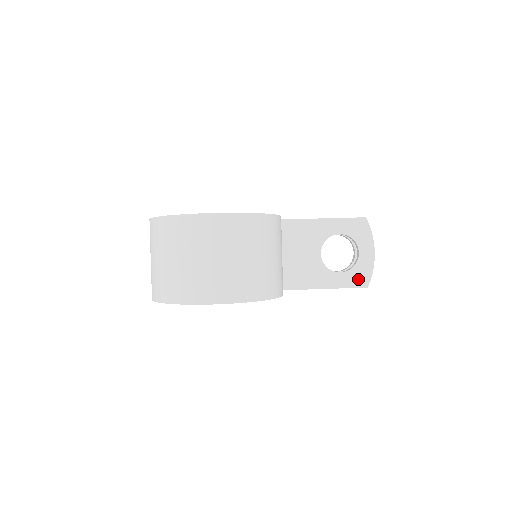
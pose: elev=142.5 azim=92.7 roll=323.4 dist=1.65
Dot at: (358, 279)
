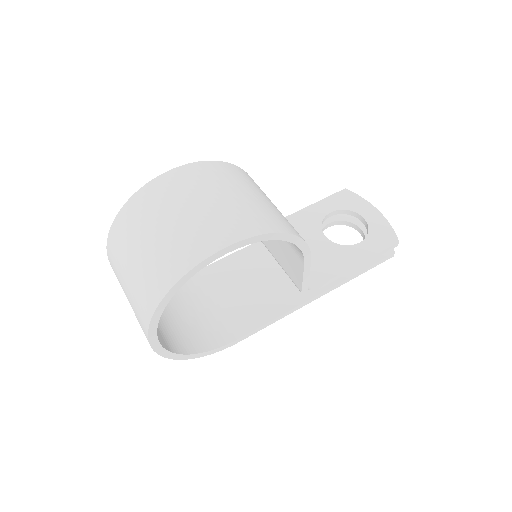
Dot at: (383, 239)
